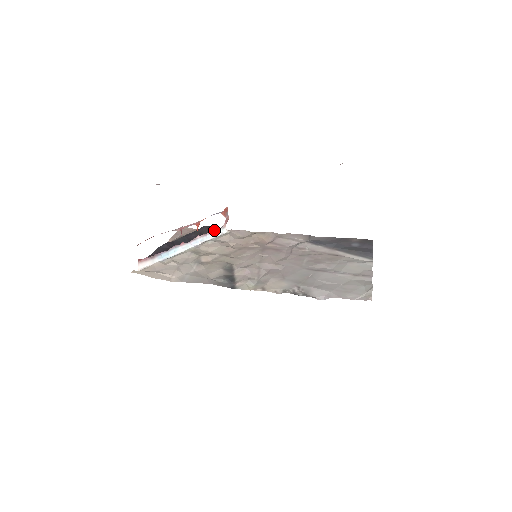
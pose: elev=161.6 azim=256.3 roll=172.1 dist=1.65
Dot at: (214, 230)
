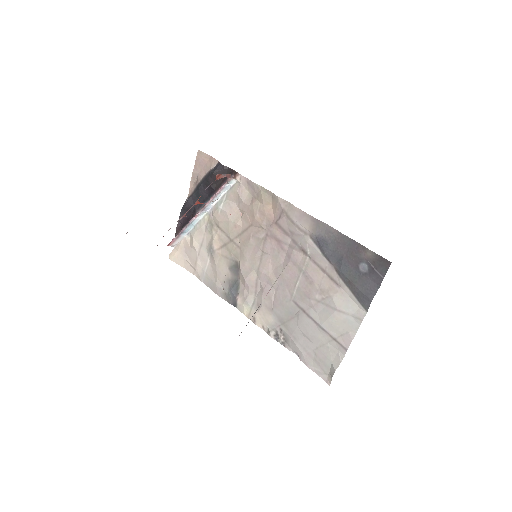
Dot at: (220, 189)
